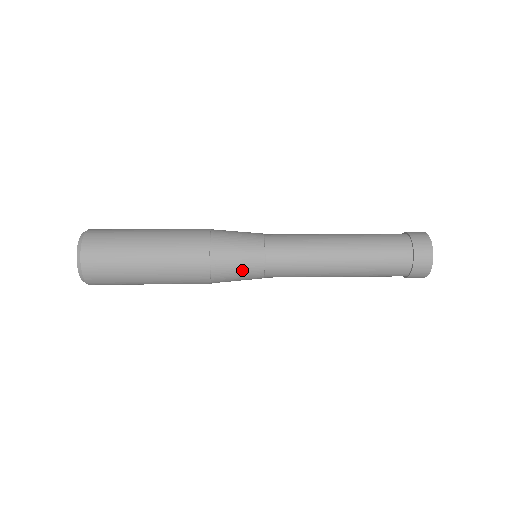
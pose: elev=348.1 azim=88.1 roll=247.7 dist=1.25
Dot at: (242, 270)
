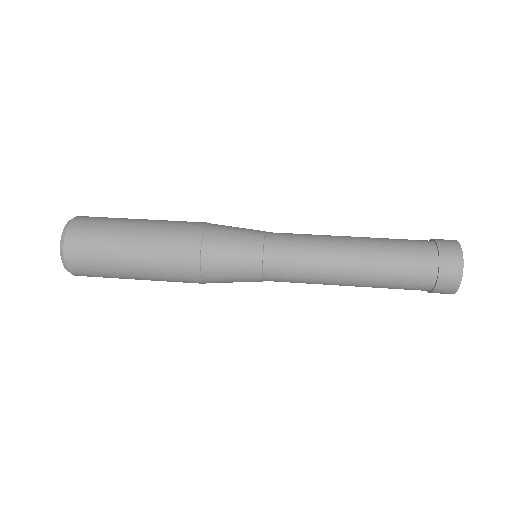
Dot at: (237, 268)
